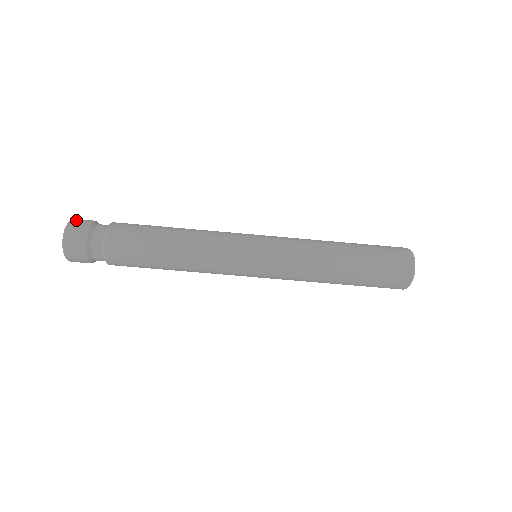
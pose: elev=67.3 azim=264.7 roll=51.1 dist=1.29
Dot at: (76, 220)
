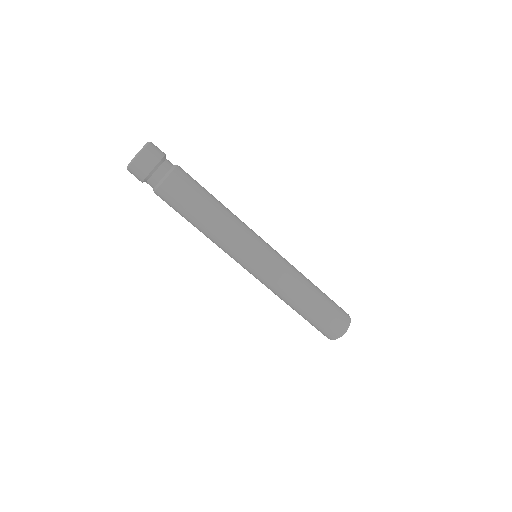
Dot at: (147, 152)
